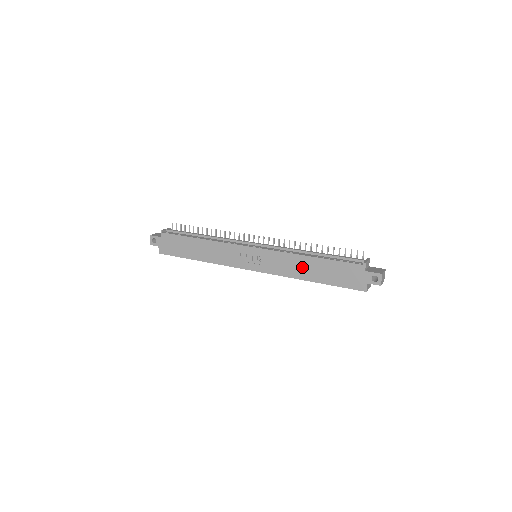
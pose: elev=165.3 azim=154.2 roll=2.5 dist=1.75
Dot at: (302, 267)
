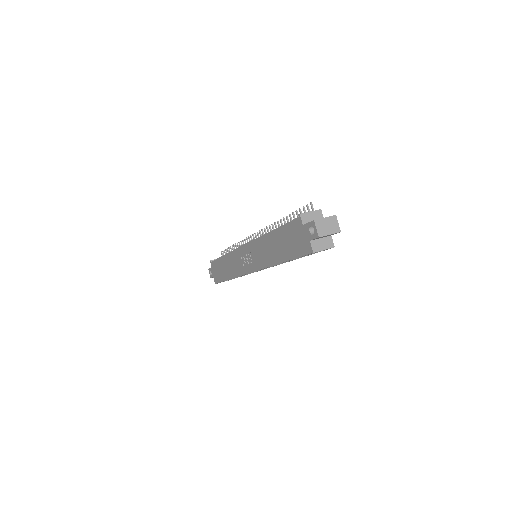
Dot at: (270, 249)
